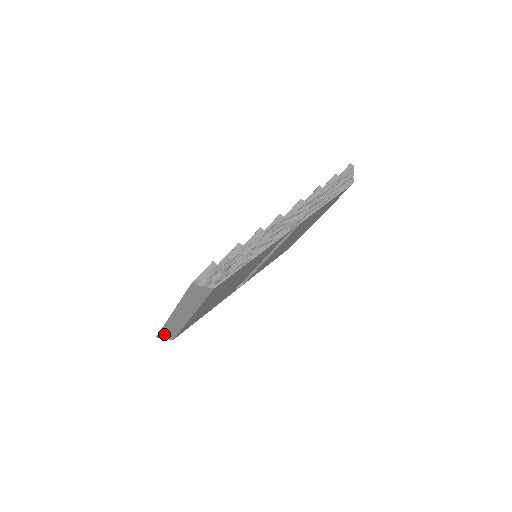
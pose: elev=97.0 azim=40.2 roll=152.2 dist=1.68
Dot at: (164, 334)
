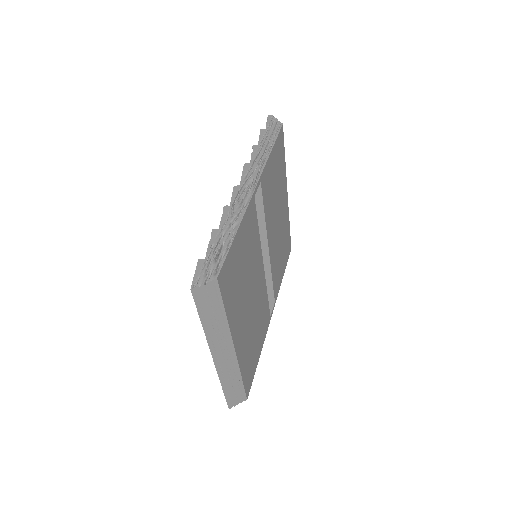
Dot at: (232, 397)
